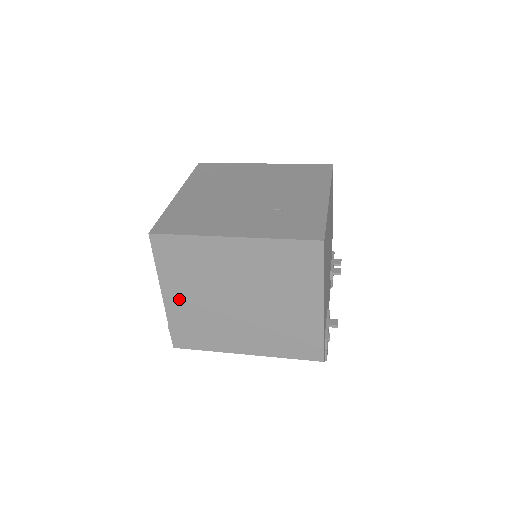
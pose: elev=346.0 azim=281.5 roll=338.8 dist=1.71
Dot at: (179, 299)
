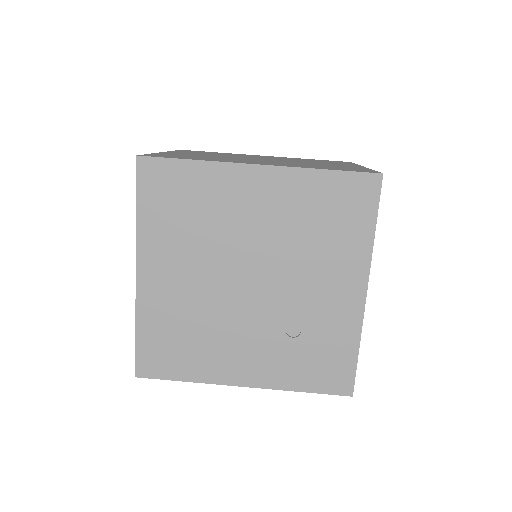
Dot at: occluded
